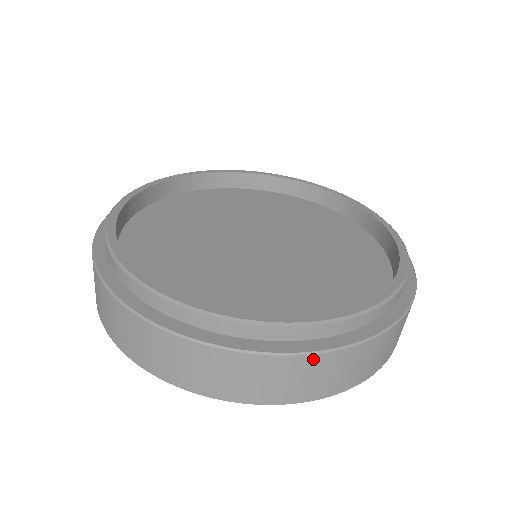
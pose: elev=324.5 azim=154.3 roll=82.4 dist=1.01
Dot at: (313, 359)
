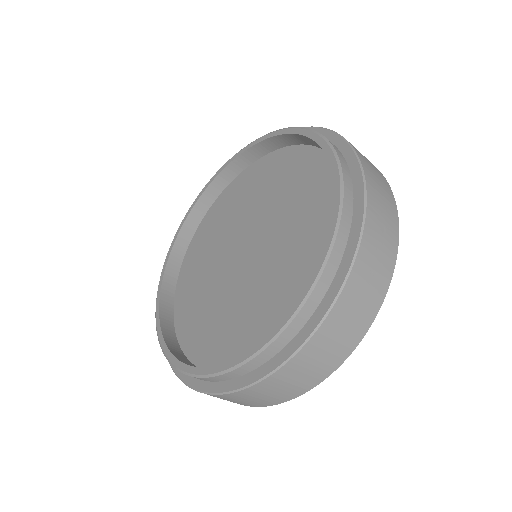
Dot at: occluded
